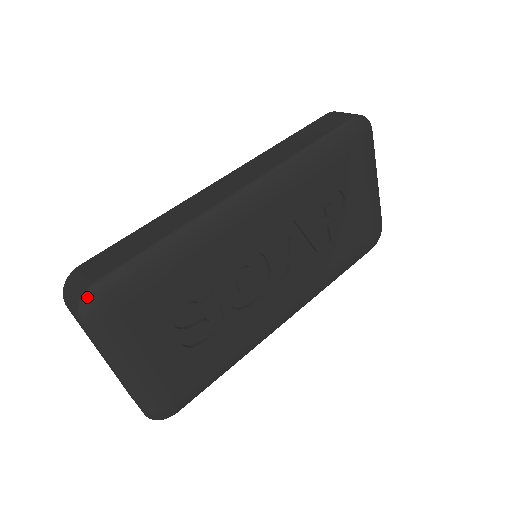
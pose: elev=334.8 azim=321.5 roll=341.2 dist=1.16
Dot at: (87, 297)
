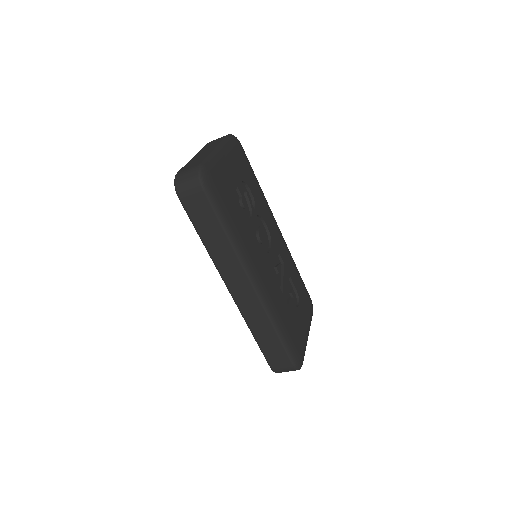
Dot at: occluded
